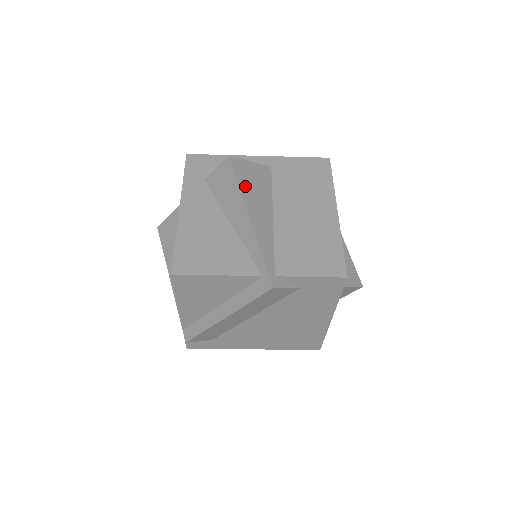
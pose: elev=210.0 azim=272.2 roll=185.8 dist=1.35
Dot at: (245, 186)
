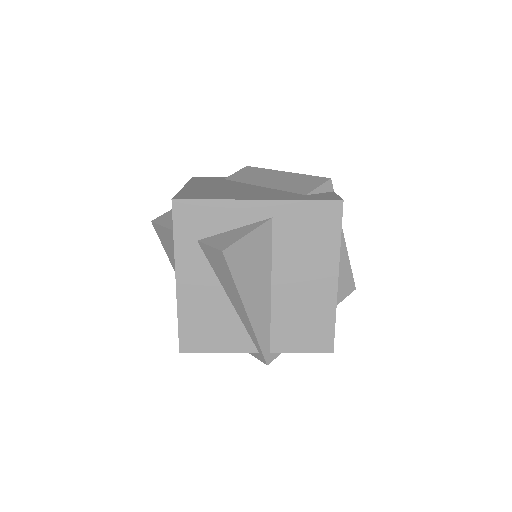
Dot at: (242, 277)
